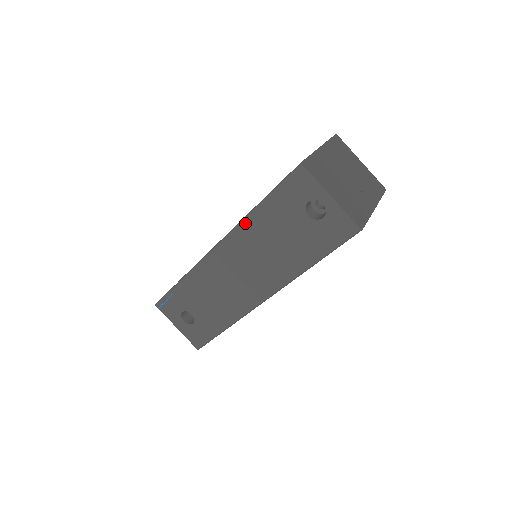
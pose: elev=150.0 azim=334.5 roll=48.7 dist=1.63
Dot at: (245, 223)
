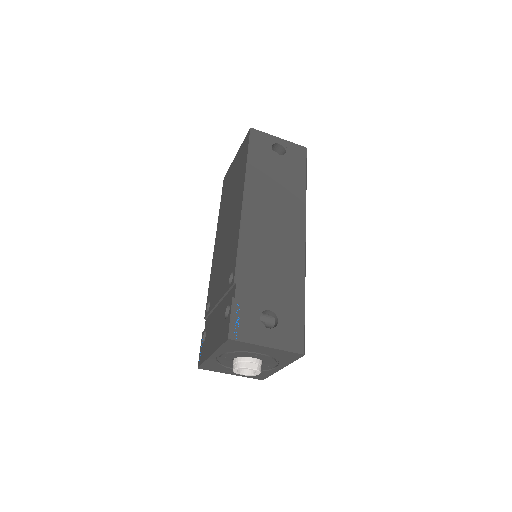
Dot at: (248, 183)
